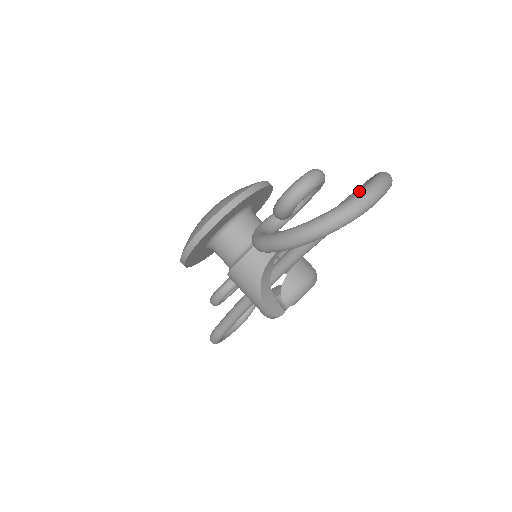
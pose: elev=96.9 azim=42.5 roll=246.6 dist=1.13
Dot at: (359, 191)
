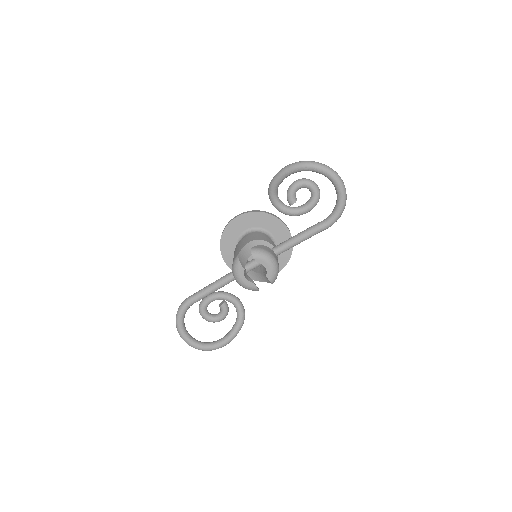
Dot at: occluded
